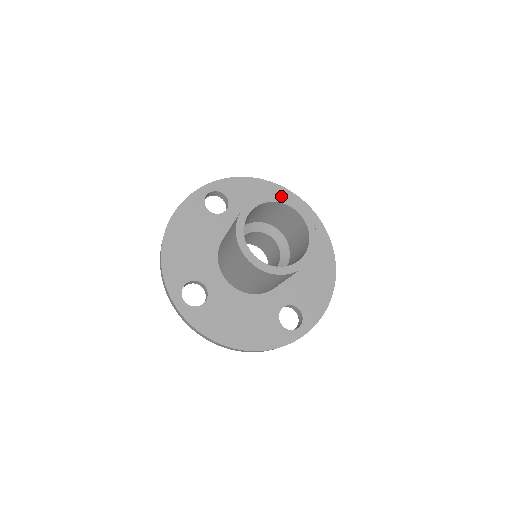
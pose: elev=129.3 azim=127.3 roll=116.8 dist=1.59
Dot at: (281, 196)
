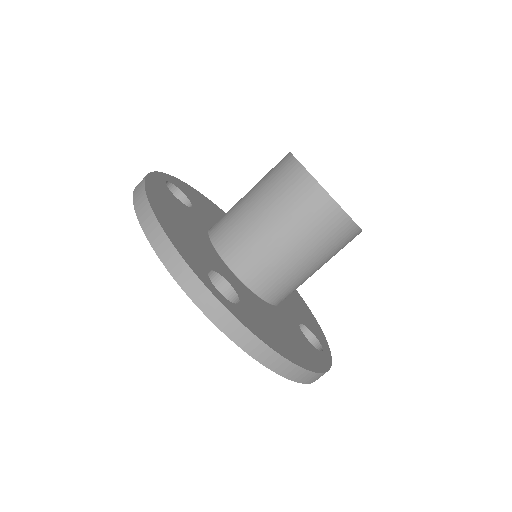
Dot at: occluded
